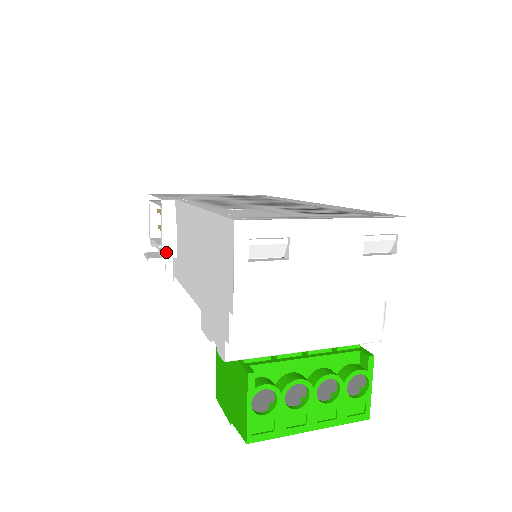
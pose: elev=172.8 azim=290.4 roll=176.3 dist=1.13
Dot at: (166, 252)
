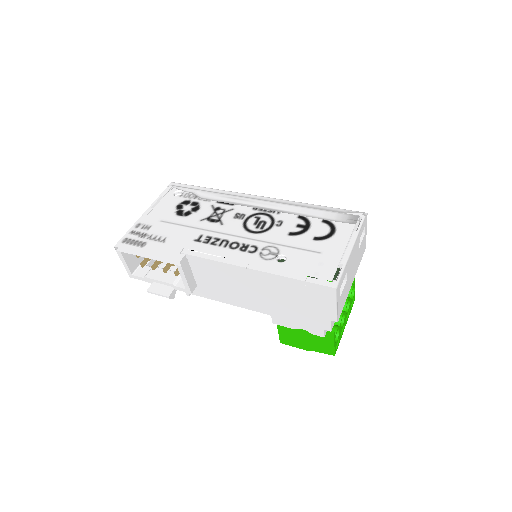
Dot at: (192, 288)
